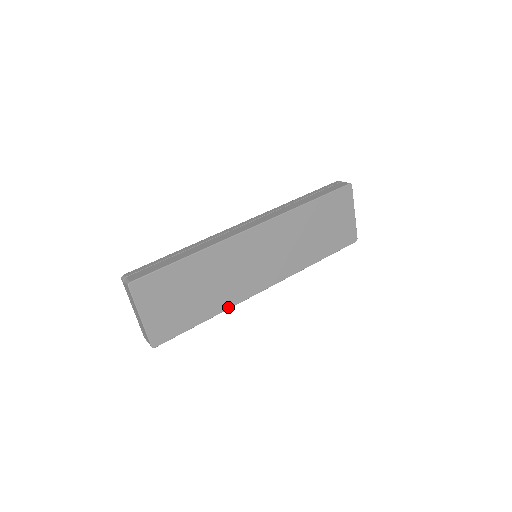
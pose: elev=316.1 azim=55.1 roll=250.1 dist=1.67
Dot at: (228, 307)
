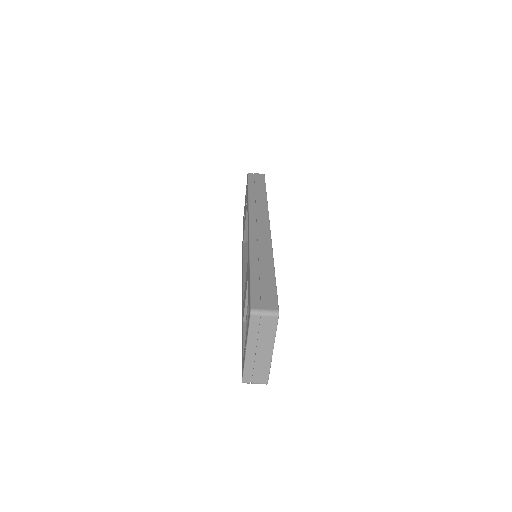
Dot at: occluded
